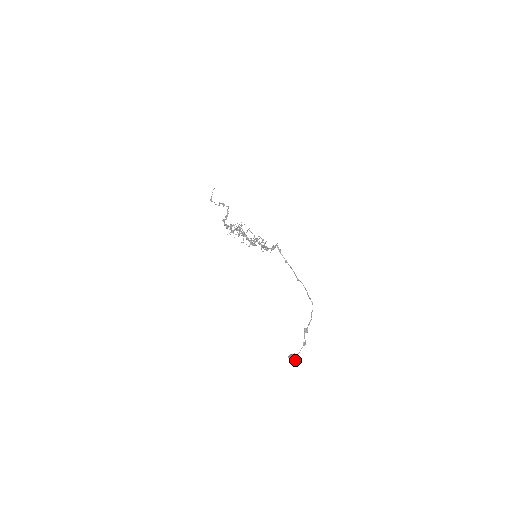
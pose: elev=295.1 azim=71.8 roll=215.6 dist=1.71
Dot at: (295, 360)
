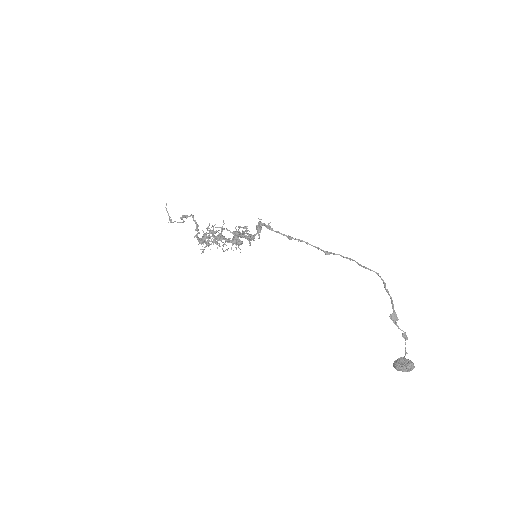
Dot at: (407, 367)
